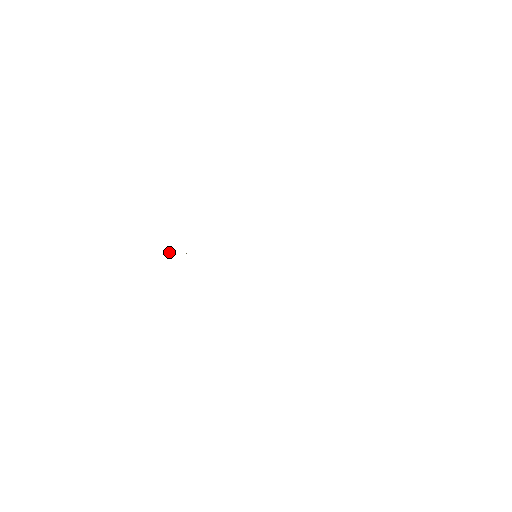
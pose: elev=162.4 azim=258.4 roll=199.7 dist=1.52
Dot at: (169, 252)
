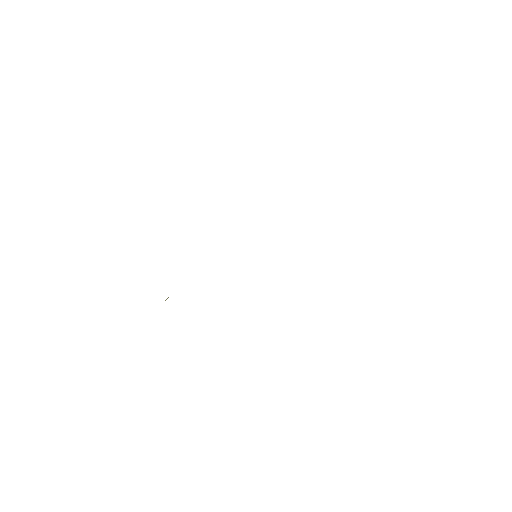
Dot at: occluded
